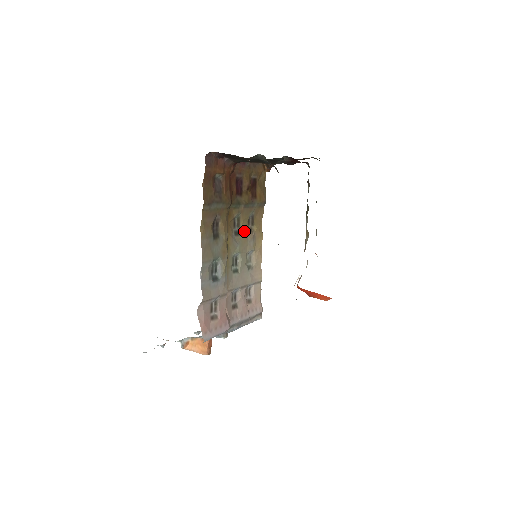
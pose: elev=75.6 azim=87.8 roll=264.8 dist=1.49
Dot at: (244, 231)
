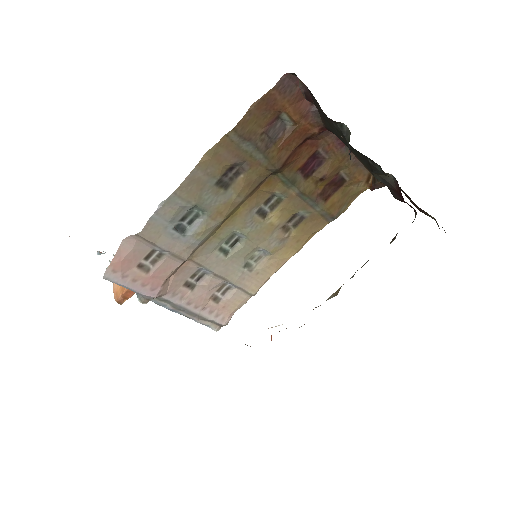
Dot at: (275, 221)
